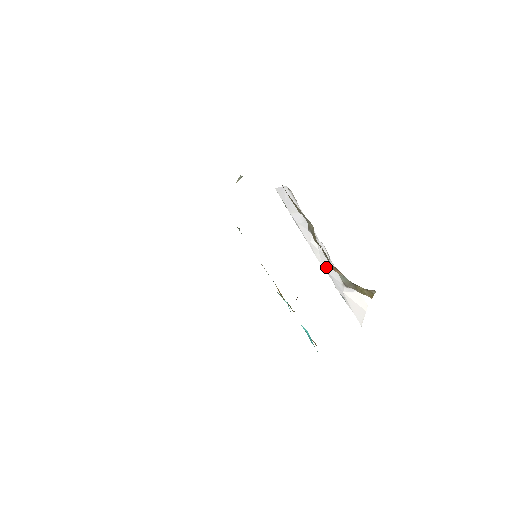
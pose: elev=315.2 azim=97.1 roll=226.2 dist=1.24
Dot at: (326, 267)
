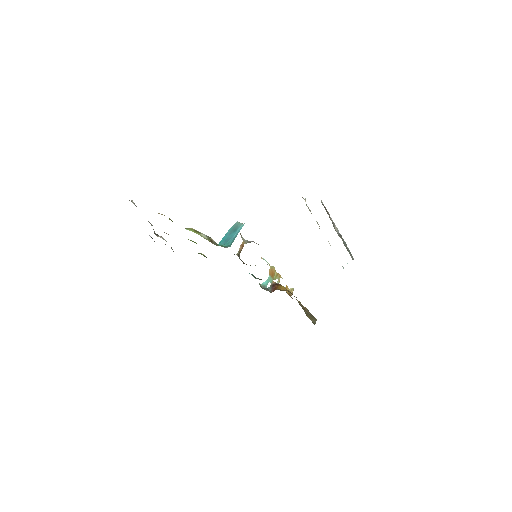
Dot at: occluded
